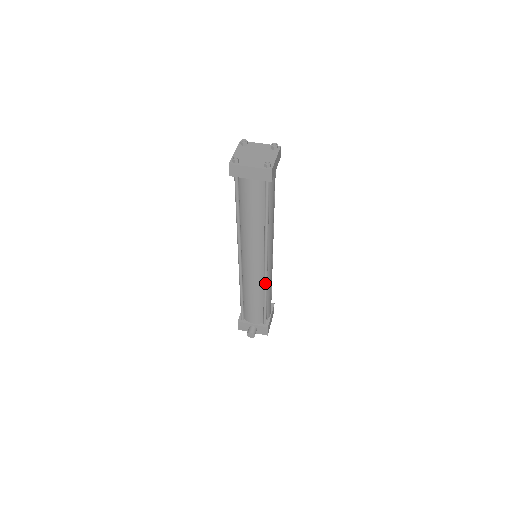
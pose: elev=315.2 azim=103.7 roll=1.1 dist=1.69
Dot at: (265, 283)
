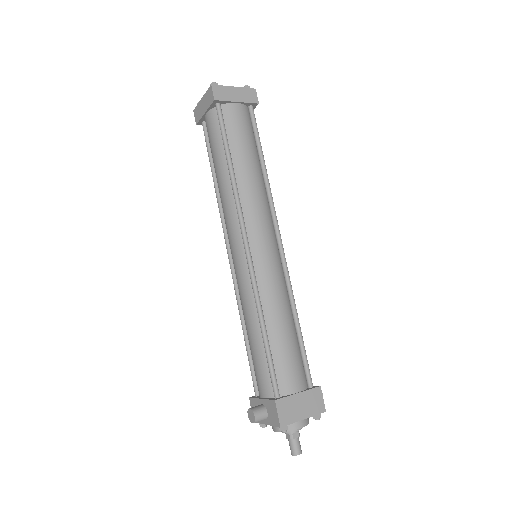
Dot at: (253, 286)
